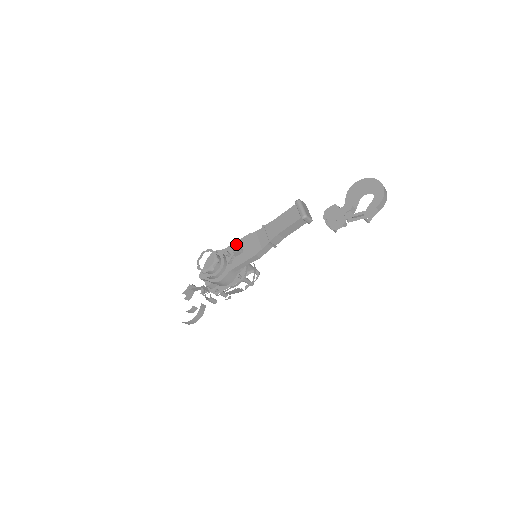
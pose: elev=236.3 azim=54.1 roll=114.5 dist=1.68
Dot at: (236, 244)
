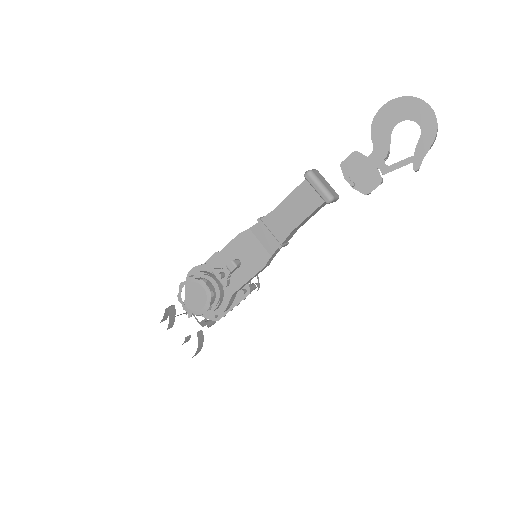
Dot at: (224, 253)
